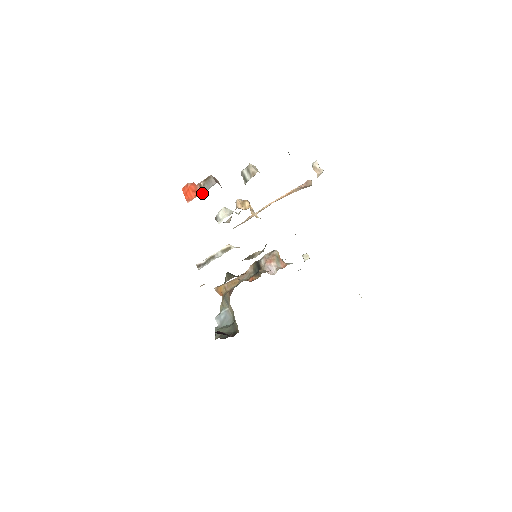
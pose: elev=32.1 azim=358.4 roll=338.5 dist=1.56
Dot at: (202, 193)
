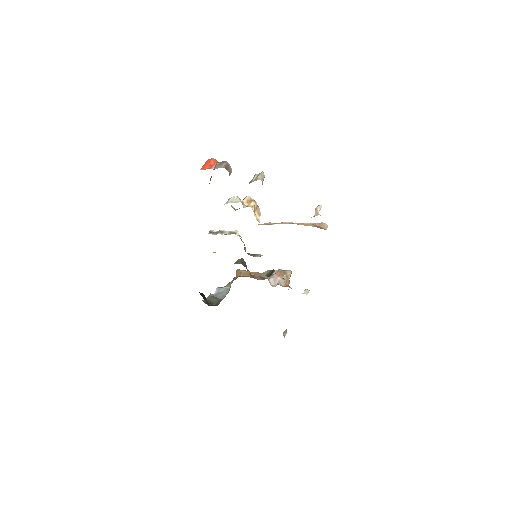
Dot at: occluded
